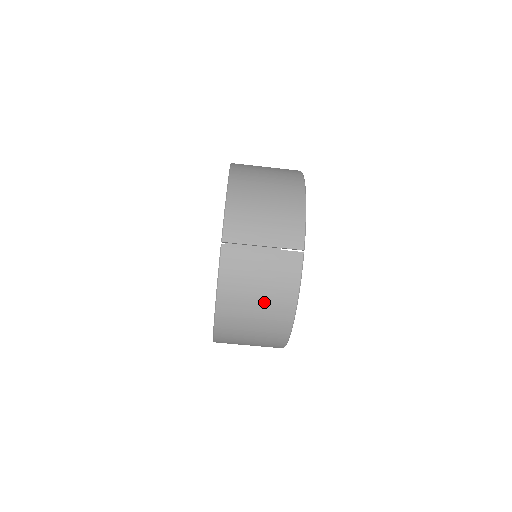
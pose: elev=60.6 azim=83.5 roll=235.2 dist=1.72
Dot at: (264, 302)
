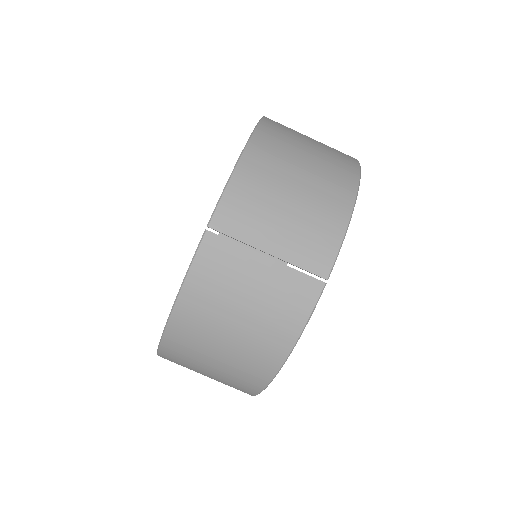
Dot at: (242, 335)
